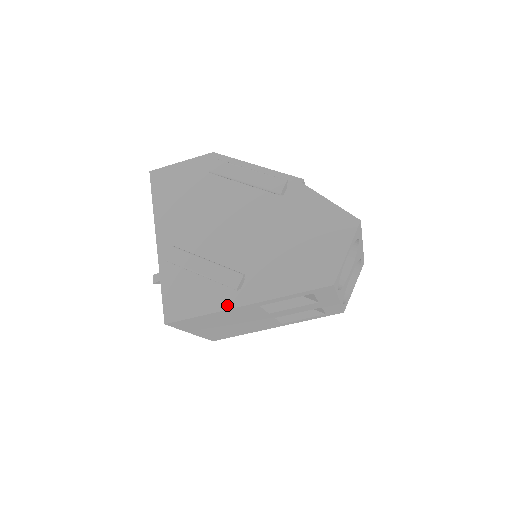
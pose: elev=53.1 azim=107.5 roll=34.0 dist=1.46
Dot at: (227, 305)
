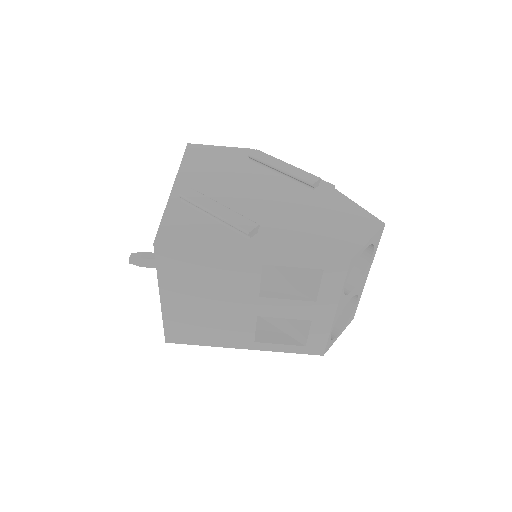
Dot at: (231, 246)
